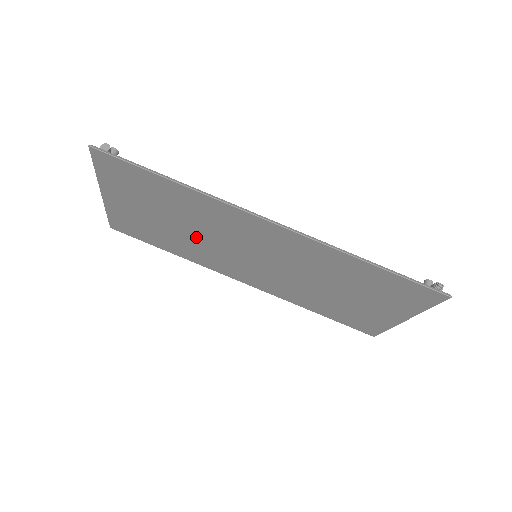
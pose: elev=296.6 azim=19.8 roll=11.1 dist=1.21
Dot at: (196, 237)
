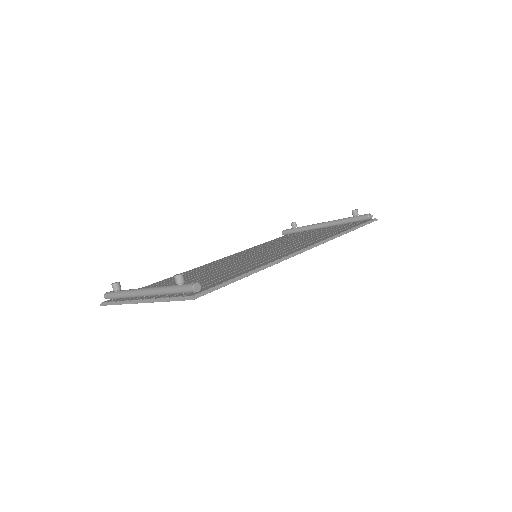
Dot at: occluded
